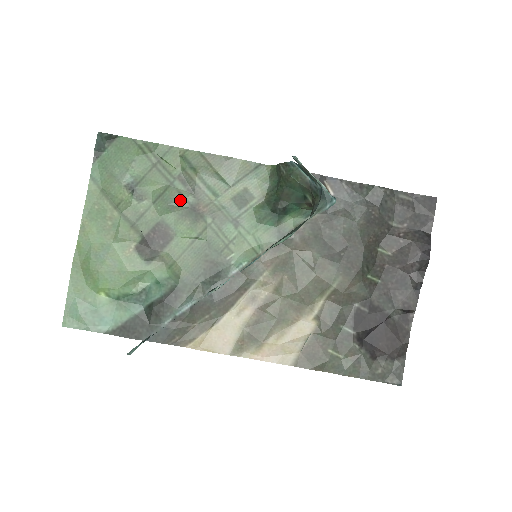
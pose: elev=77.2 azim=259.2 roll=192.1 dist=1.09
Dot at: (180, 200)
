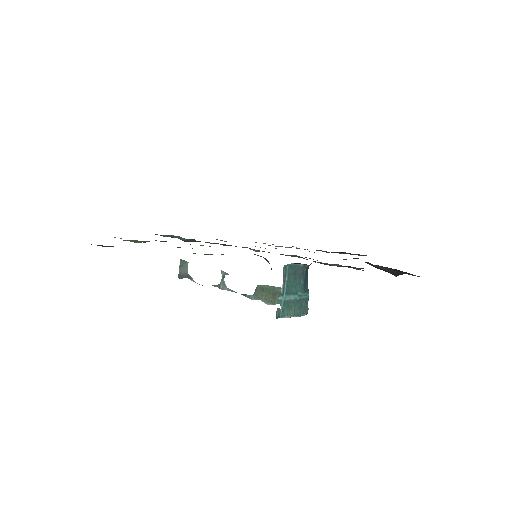
Dot at: occluded
